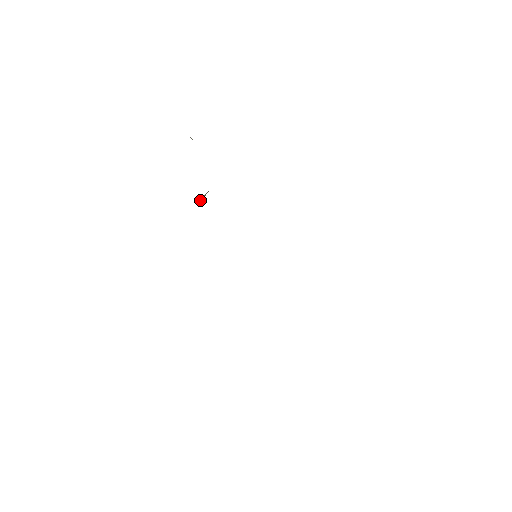
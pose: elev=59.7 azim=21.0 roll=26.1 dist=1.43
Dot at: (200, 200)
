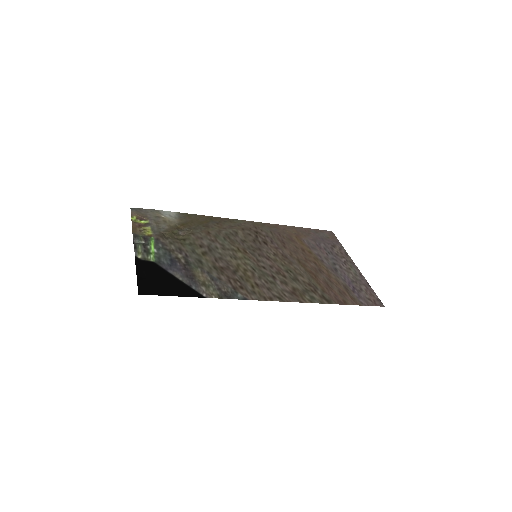
Dot at: (191, 233)
